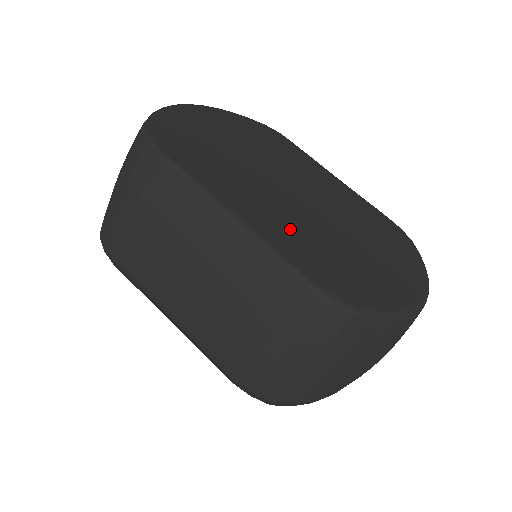
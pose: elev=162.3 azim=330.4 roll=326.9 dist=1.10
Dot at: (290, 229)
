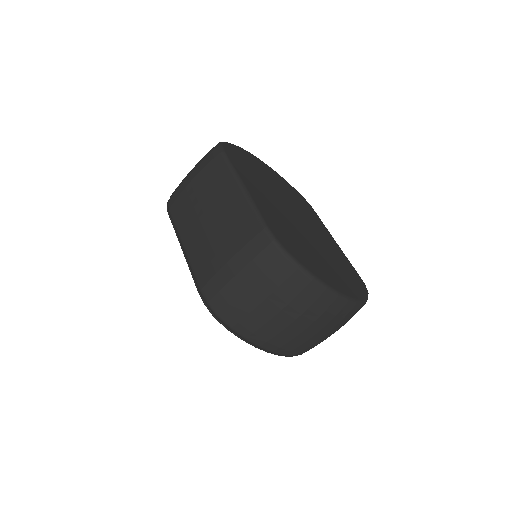
Dot at: (275, 214)
